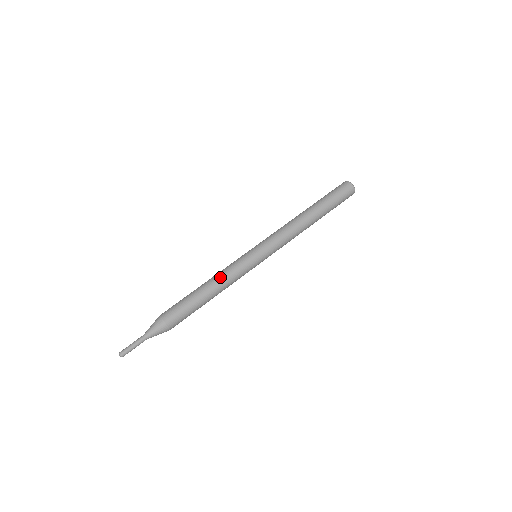
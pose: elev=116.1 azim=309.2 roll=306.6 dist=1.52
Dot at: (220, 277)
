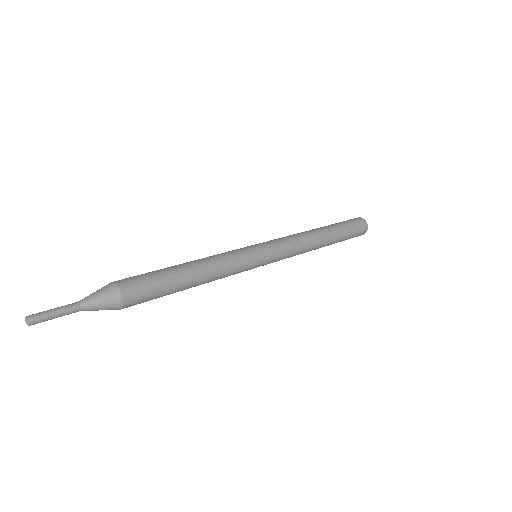
Dot at: (213, 262)
